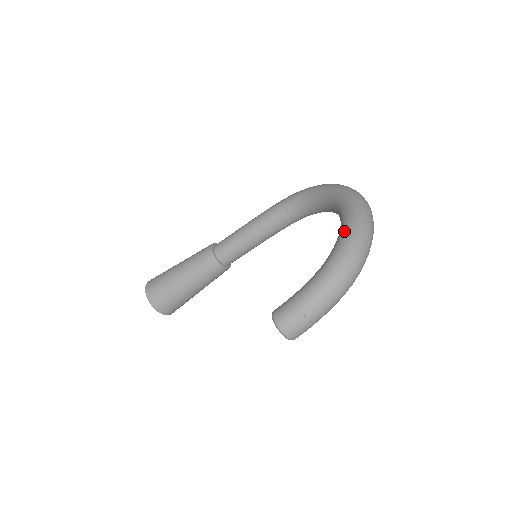
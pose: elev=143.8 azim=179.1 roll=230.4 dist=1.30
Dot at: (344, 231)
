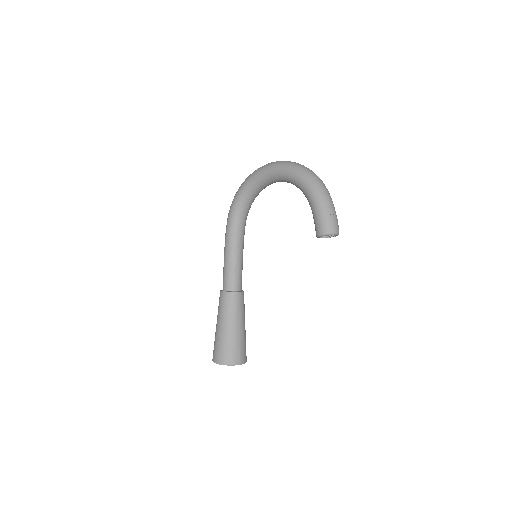
Dot at: (292, 174)
